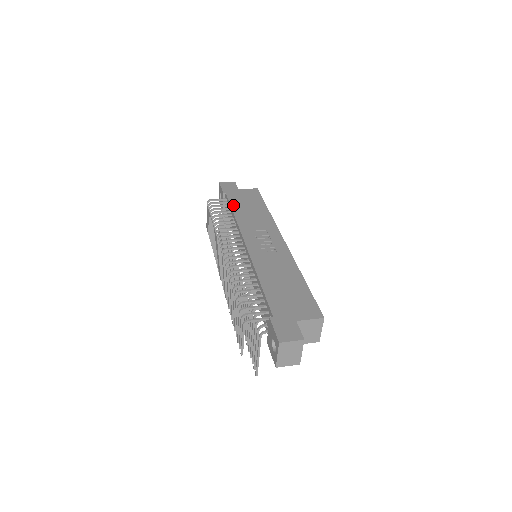
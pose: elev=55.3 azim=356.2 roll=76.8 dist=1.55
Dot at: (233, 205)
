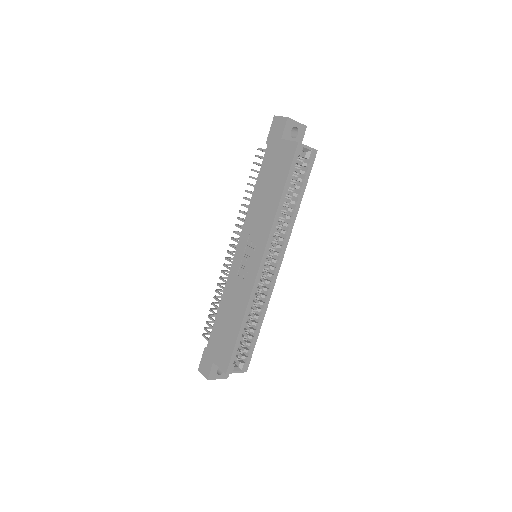
Dot at: (259, 177)
